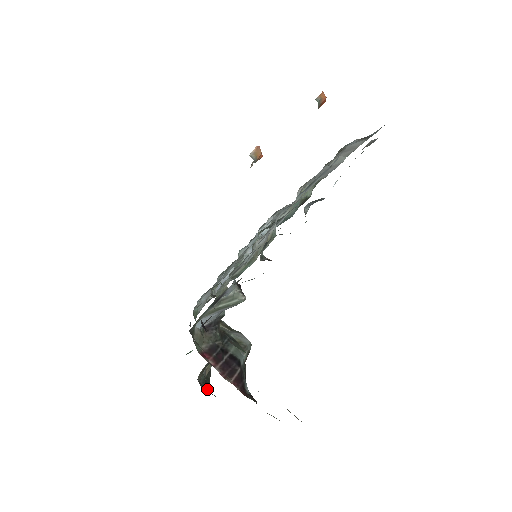
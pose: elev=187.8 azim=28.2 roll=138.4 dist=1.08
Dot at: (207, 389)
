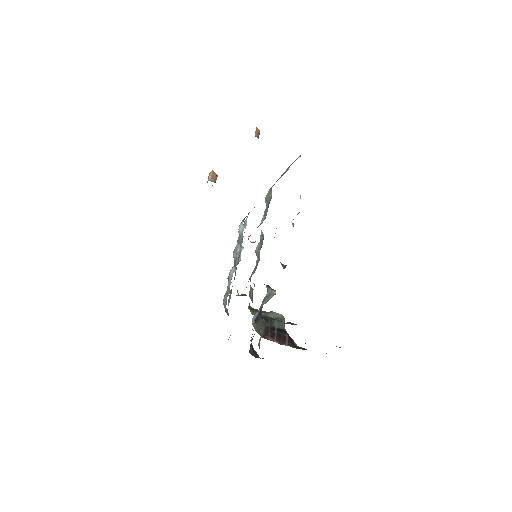
Dot at: (258, 357)
